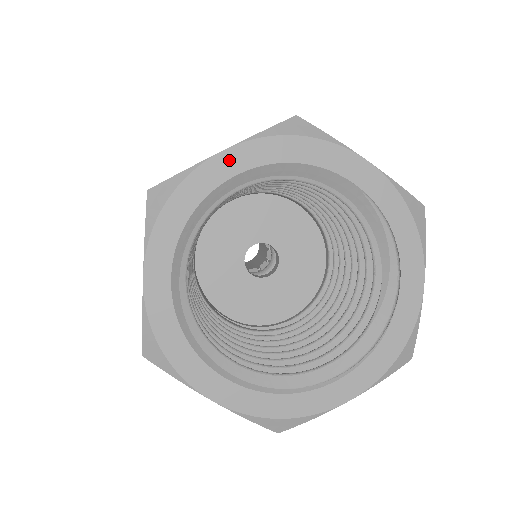
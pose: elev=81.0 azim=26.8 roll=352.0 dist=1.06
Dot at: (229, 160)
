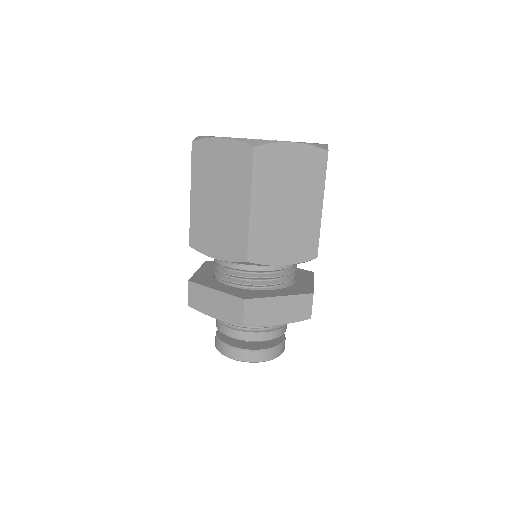
Dot at: occluded
